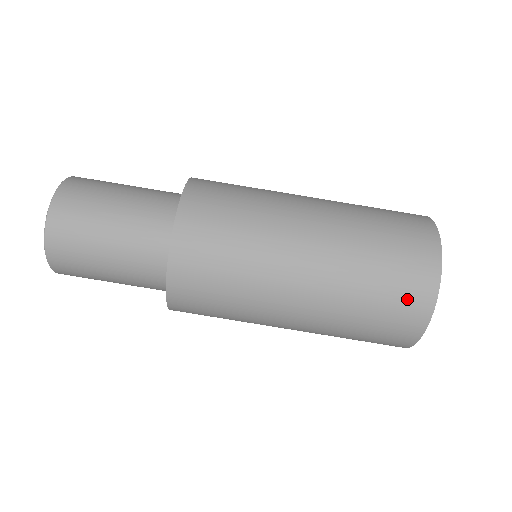
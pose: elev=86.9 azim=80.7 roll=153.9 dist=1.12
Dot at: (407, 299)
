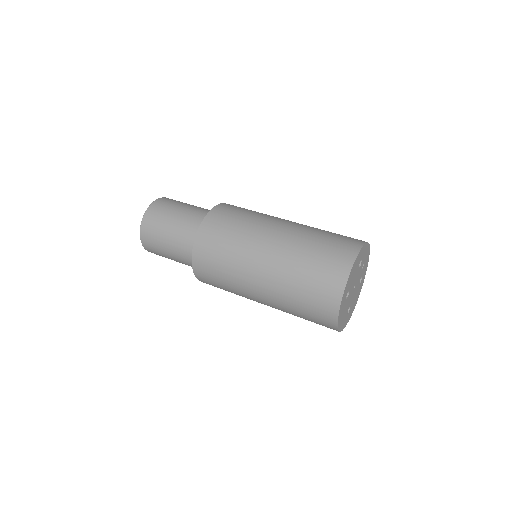
Dot at: occluded
